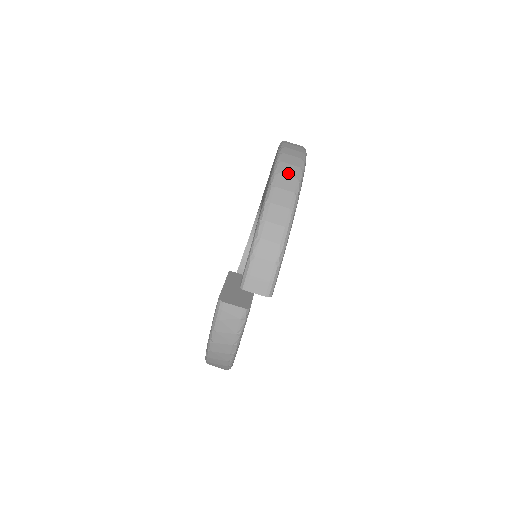
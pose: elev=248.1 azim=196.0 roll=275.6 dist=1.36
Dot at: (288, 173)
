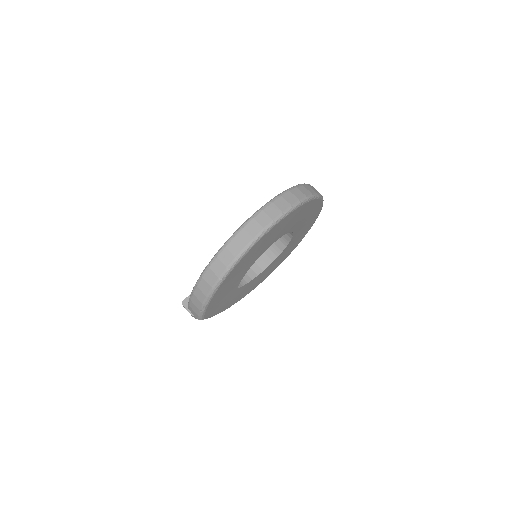
Dot at: (223, 260)
